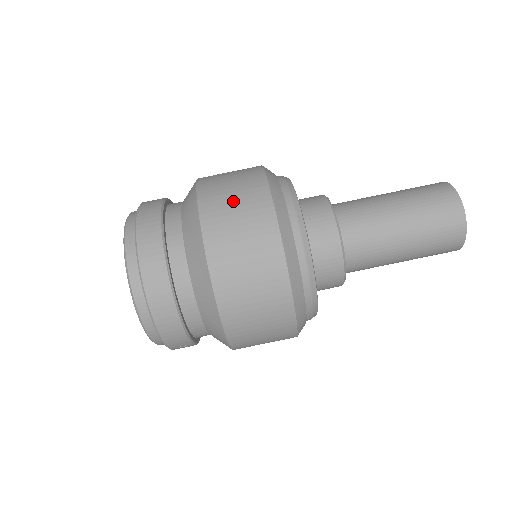
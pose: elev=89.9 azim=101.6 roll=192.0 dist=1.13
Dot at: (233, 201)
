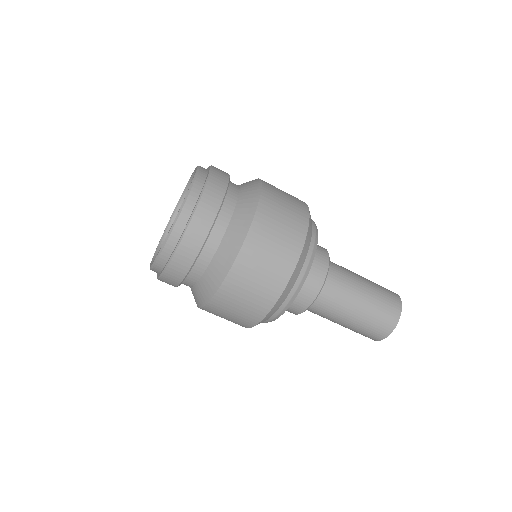
Dot at: (263, 267)
